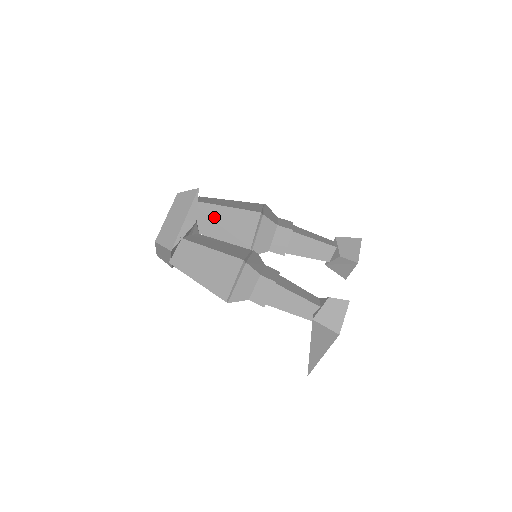
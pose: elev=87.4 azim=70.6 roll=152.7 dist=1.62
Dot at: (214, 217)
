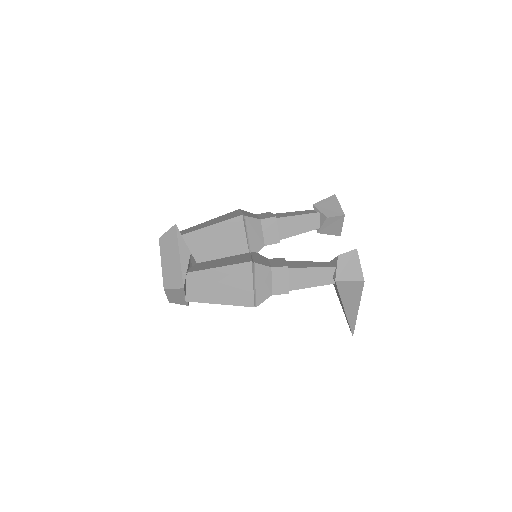
Dot at: (203, 241)
